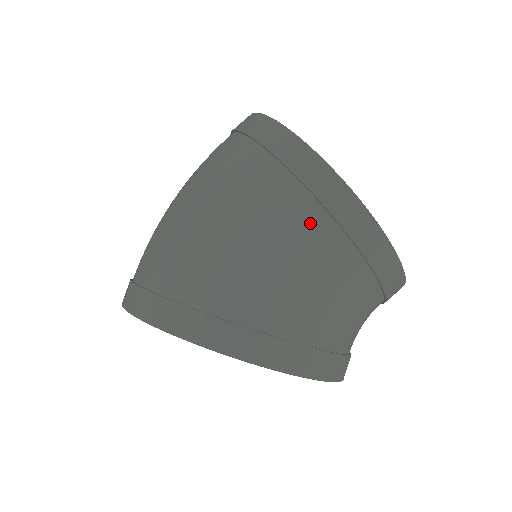
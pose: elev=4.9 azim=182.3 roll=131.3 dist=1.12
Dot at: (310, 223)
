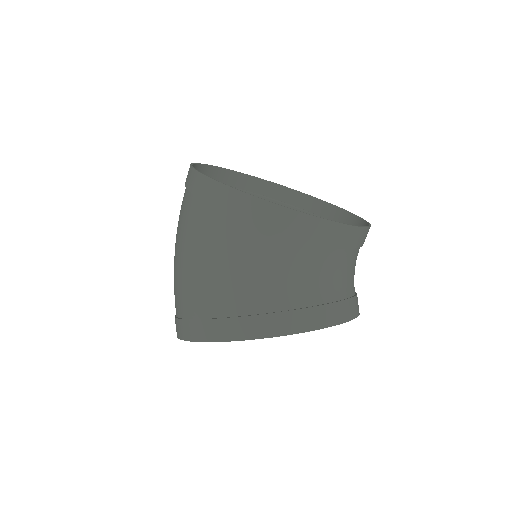
Dot at: (227, 228)
